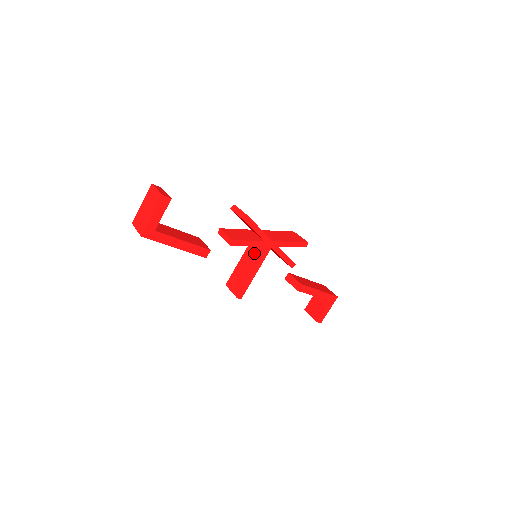
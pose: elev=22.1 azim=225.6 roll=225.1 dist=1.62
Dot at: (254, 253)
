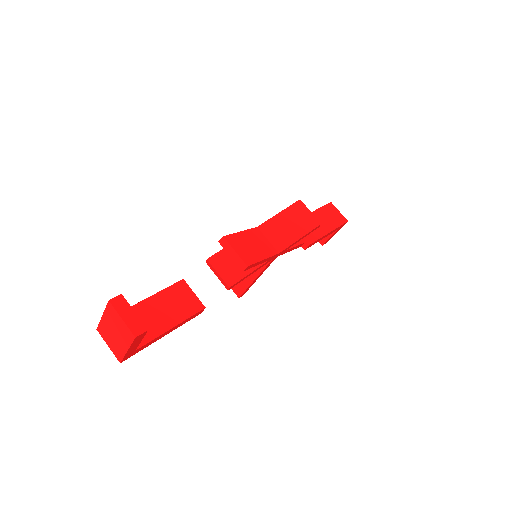
Dot at: occluded
